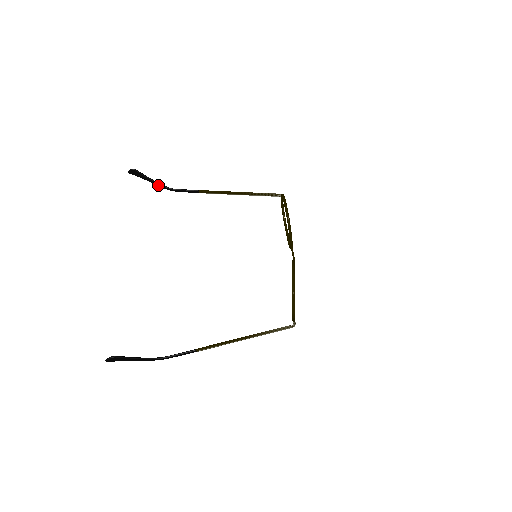
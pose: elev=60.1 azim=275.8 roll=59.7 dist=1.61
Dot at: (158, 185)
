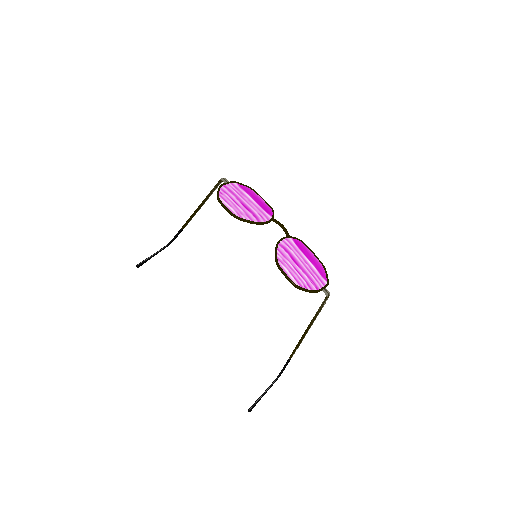
Dot at: occluded
